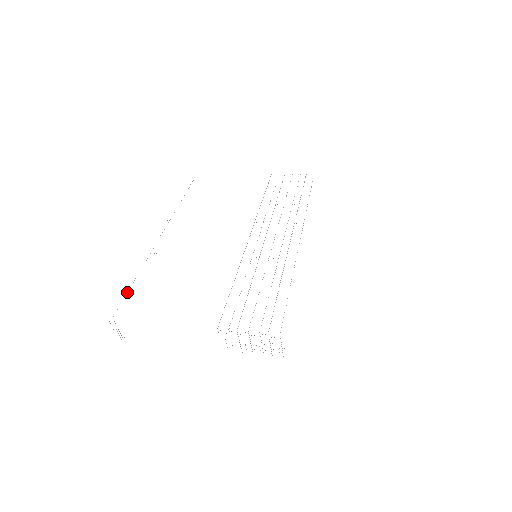
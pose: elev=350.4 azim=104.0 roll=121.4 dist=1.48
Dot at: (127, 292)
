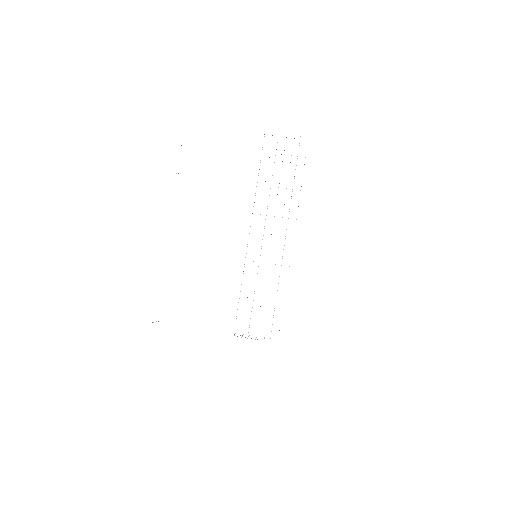
Dot at: occluded
